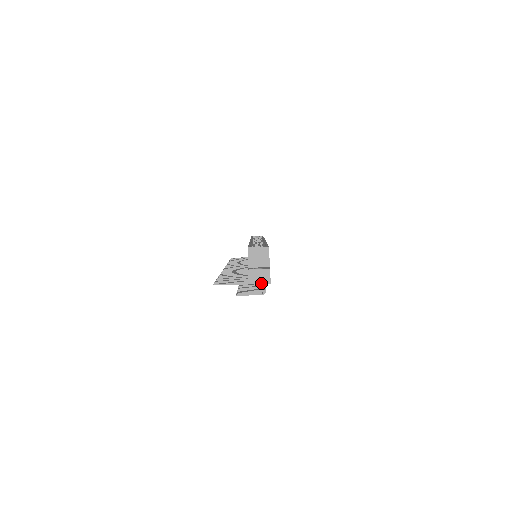
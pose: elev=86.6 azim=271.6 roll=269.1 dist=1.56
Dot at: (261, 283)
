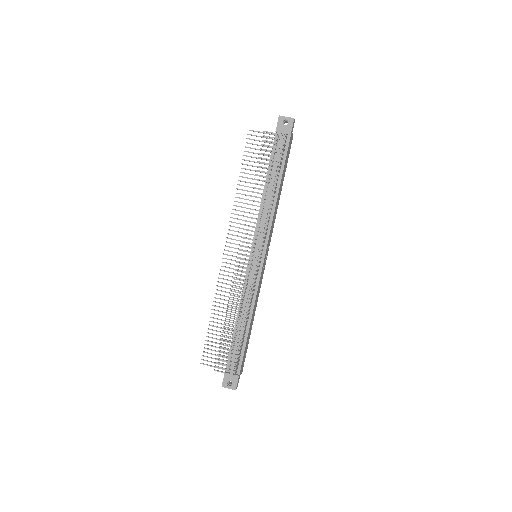
Dot at: (288, 117)
